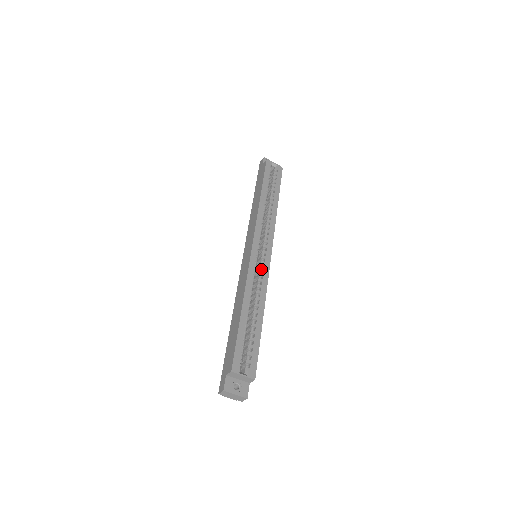
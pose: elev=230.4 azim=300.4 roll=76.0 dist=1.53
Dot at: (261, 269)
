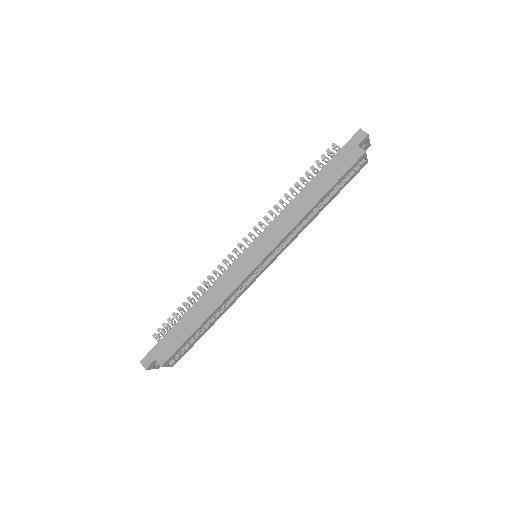
Dot at: (248, 282)
